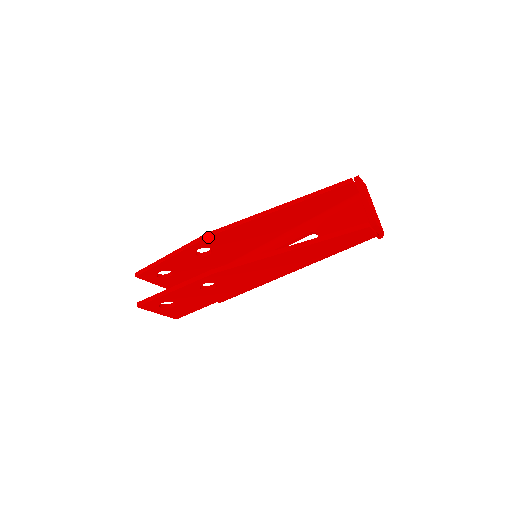
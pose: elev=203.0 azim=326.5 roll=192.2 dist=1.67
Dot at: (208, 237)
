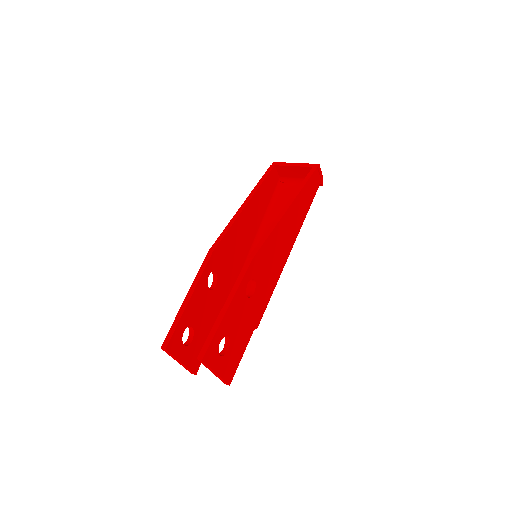
Dot at: (213, 252)
